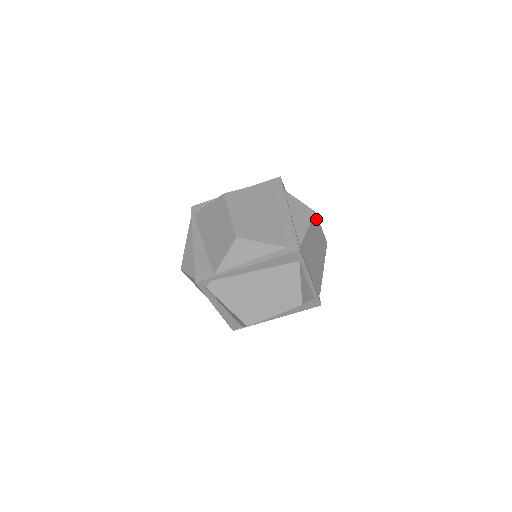
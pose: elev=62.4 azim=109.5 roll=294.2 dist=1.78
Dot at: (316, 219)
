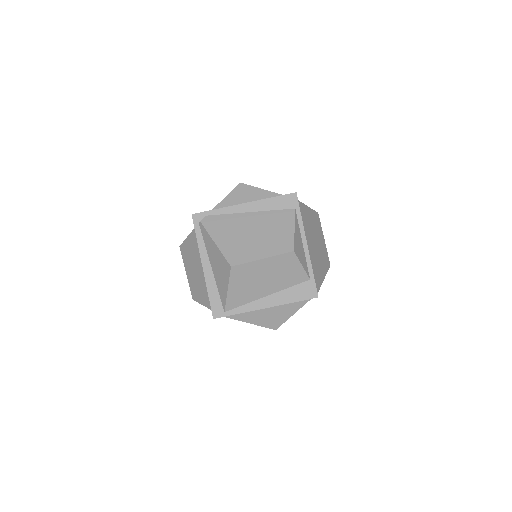
Dot at: (318, 219)
